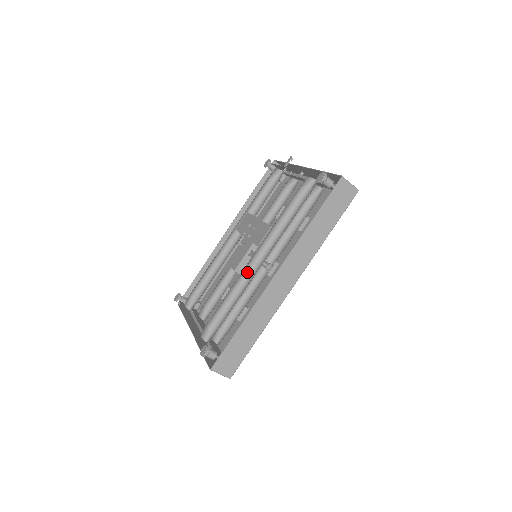
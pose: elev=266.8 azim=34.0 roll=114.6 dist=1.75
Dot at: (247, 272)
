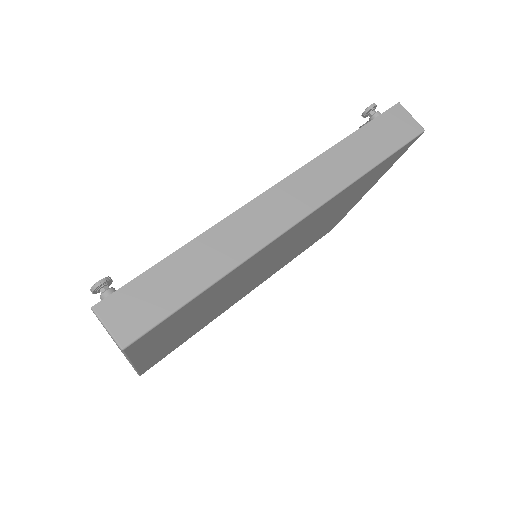
Dot at: occluded
